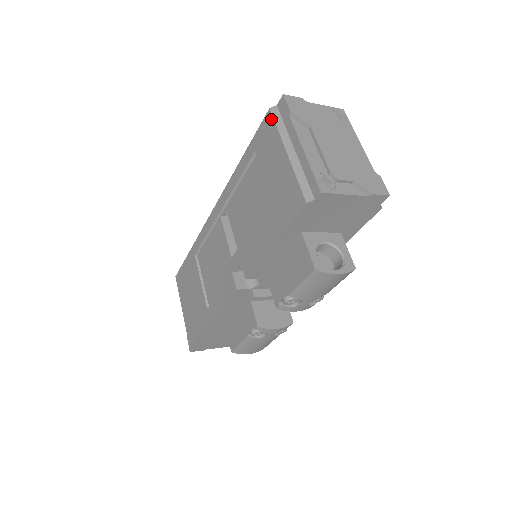
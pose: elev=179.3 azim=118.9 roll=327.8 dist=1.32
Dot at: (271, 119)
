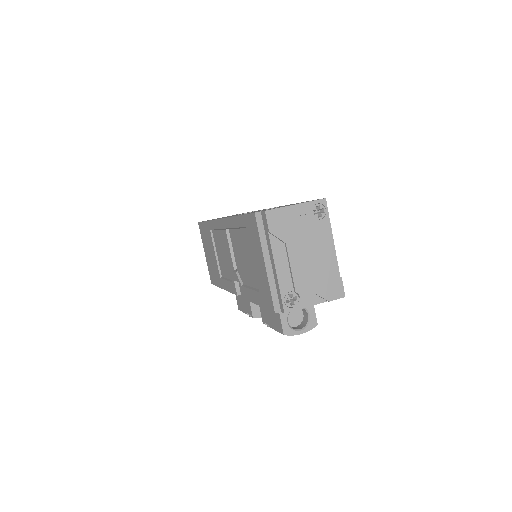
Dot at: (255, 223)
